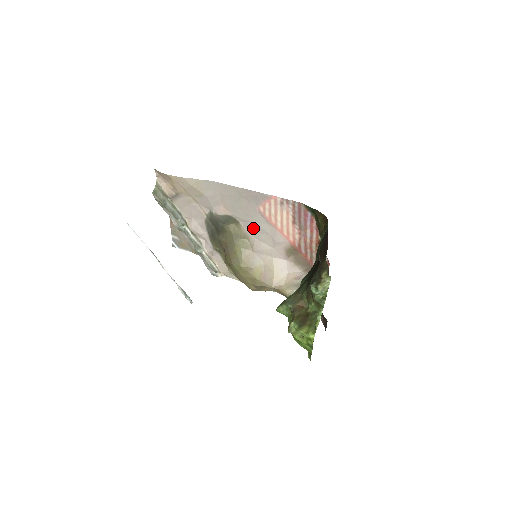
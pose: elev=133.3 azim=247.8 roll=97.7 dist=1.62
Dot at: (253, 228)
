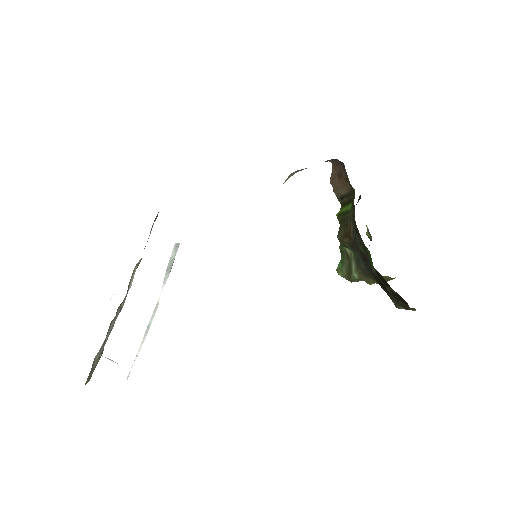
Dot at: occluded
